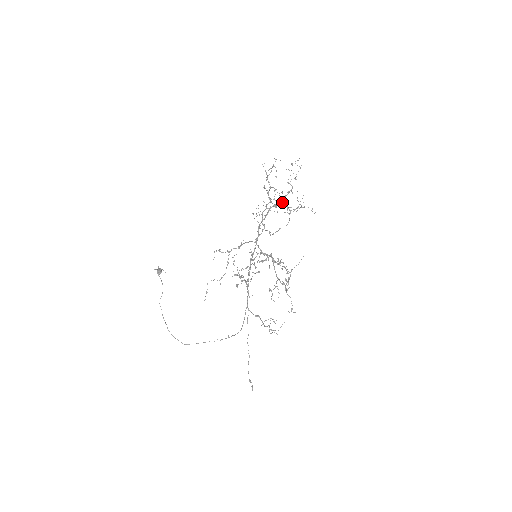
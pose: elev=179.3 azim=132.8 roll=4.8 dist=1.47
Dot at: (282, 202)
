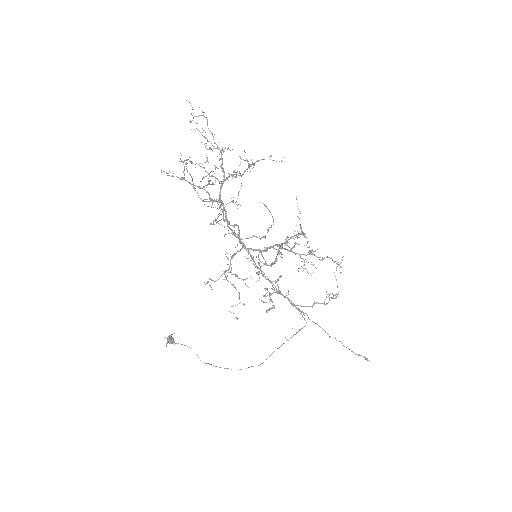
Dot at: (227, 179)
